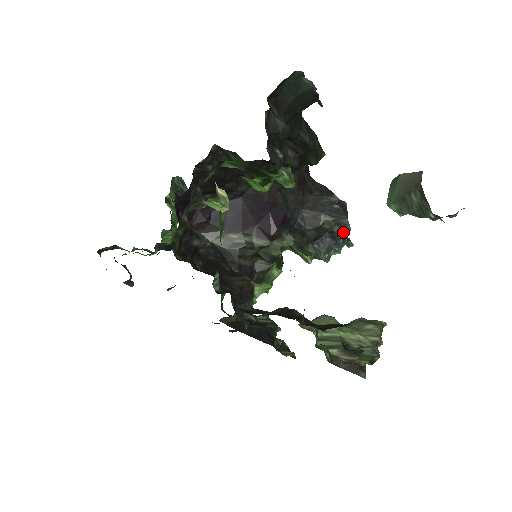
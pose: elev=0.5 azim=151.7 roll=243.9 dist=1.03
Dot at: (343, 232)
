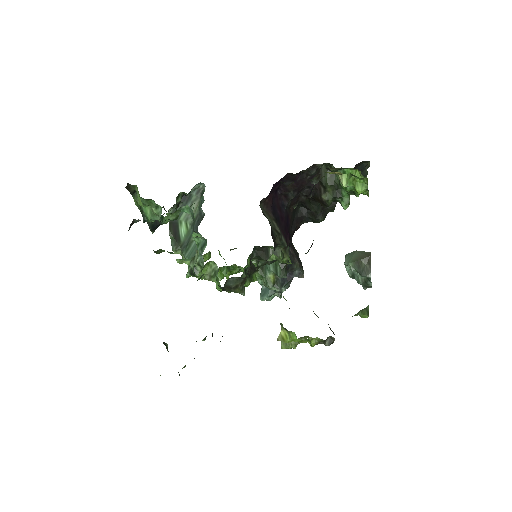
Dot at: (298, 277)
